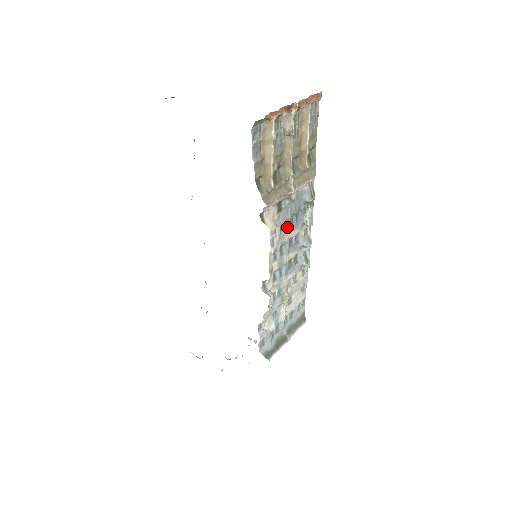
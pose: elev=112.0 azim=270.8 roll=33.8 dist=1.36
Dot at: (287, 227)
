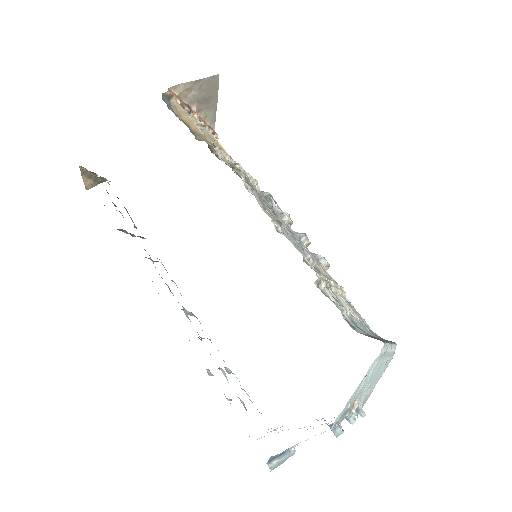
Dot at: (261, 199)
